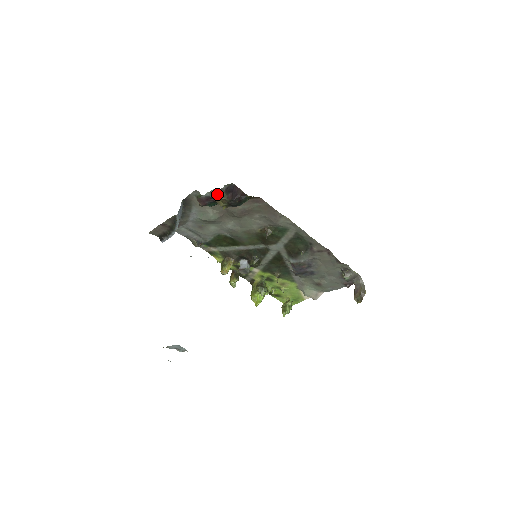
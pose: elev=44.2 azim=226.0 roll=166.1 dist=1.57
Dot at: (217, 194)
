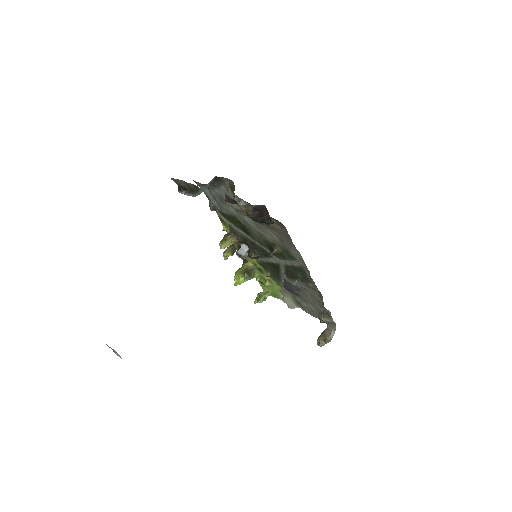
Dot at: (244, 205)
